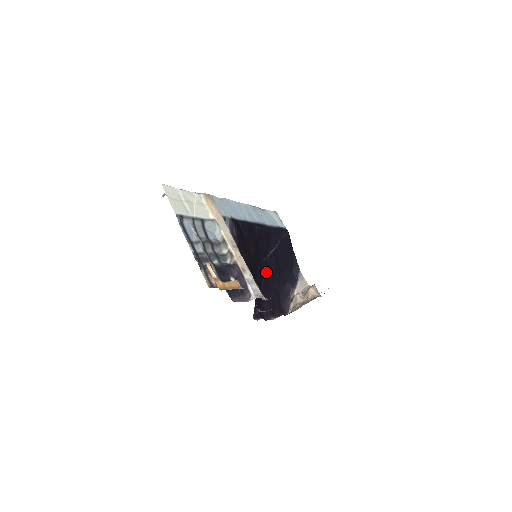
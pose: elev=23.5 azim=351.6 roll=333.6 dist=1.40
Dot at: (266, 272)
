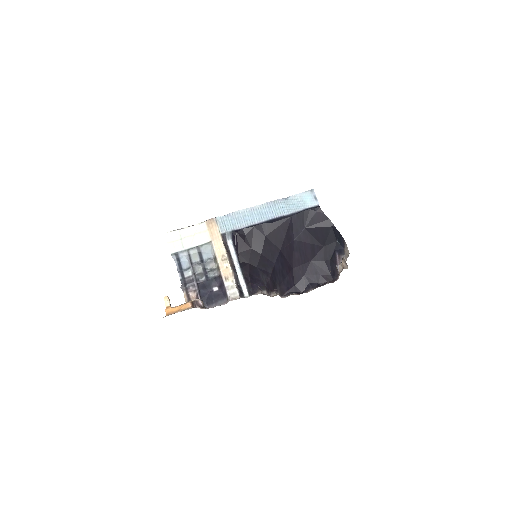
Dot at: (297, 253)
